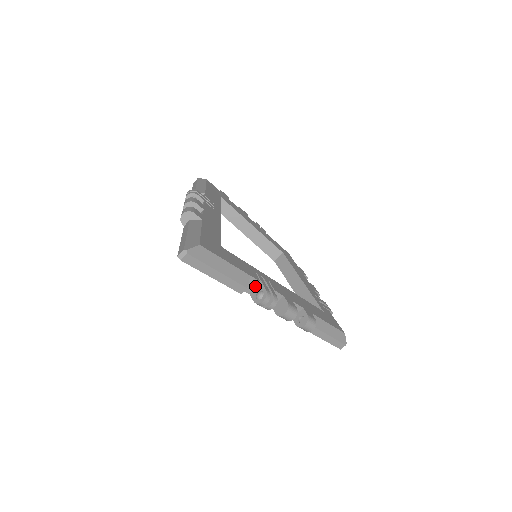
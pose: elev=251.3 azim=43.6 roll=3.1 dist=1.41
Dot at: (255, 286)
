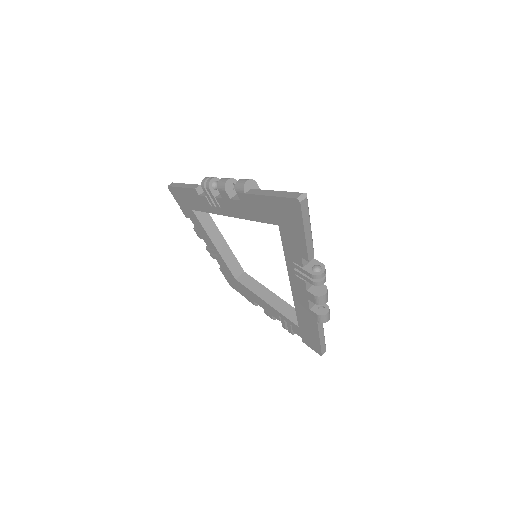
Dot at: (310, 261)
